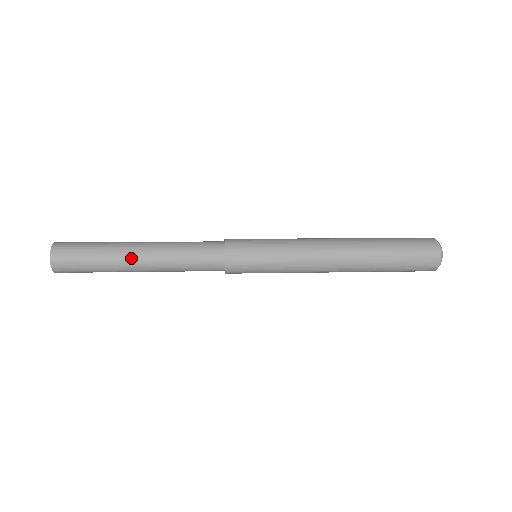
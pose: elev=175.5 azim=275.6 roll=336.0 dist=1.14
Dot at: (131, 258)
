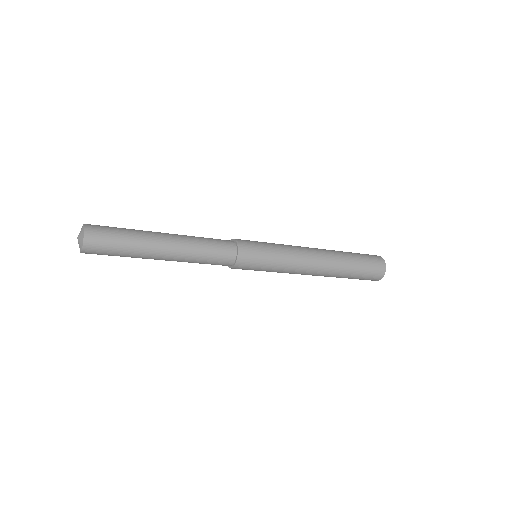
Dot at: (159, 238)
